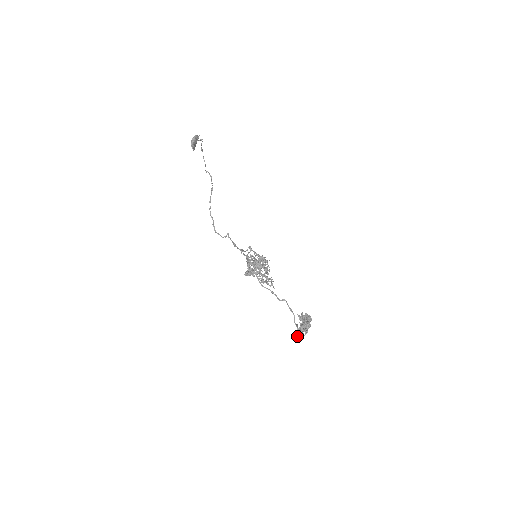
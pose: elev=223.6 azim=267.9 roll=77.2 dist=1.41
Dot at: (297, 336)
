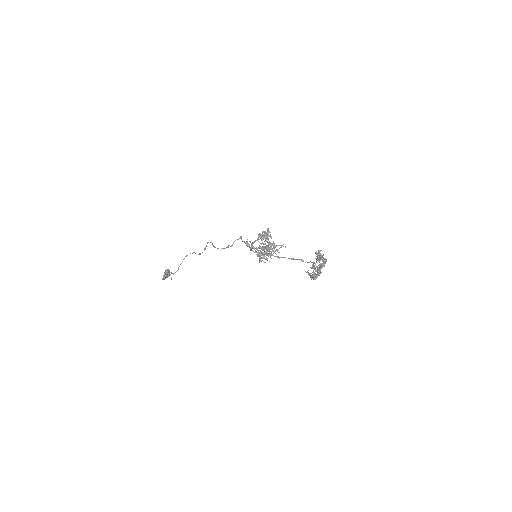
Dot at: (320, 251)
